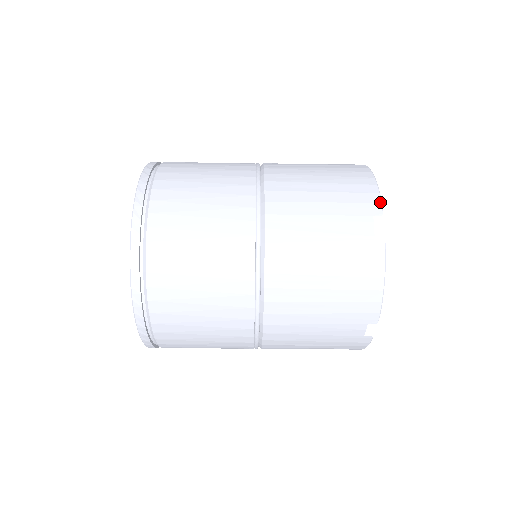
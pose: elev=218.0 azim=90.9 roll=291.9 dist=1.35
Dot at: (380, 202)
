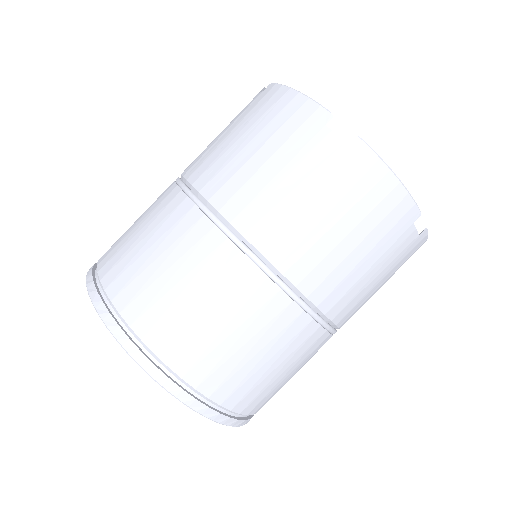
Dot at: (318, 106)
